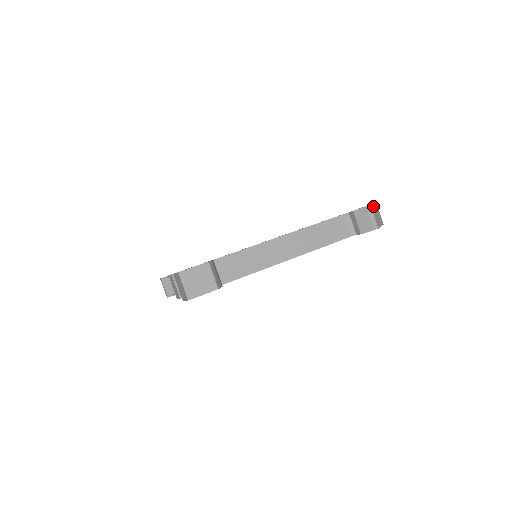
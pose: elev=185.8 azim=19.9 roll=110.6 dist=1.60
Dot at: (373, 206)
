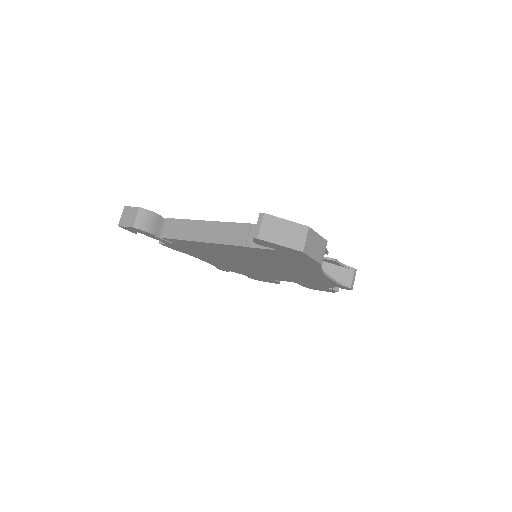
Dot at: (281, 220)
